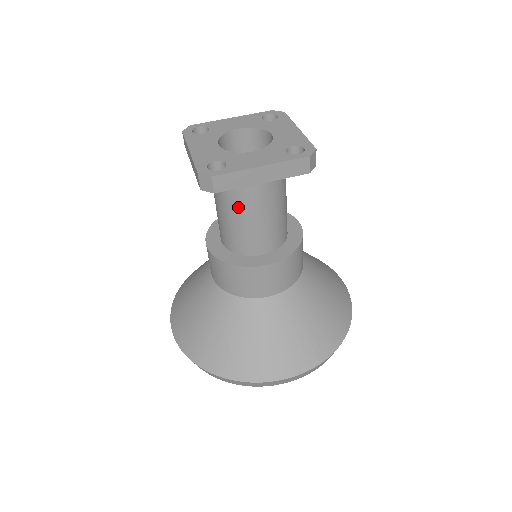
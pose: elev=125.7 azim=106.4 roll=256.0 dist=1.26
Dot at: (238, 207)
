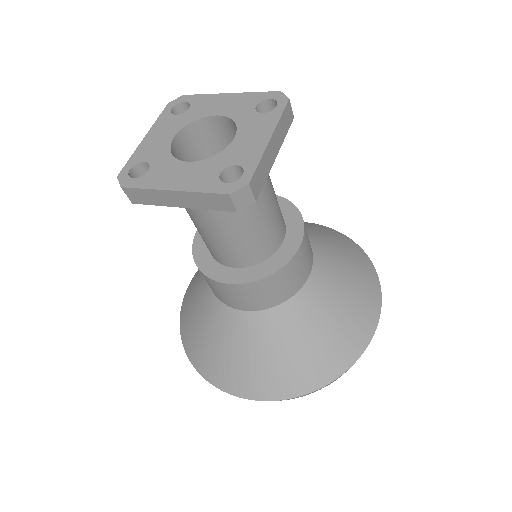
Dot at: (251, 209)
